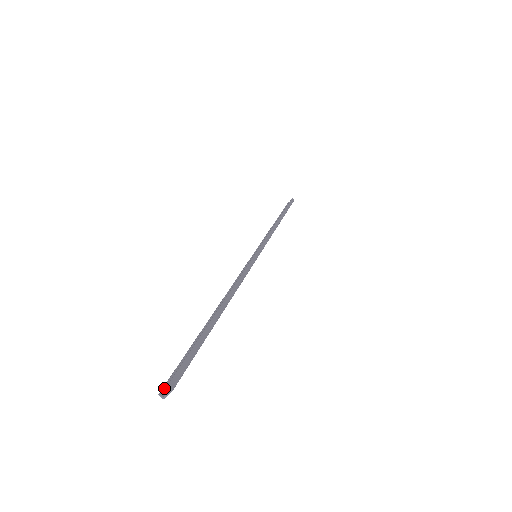
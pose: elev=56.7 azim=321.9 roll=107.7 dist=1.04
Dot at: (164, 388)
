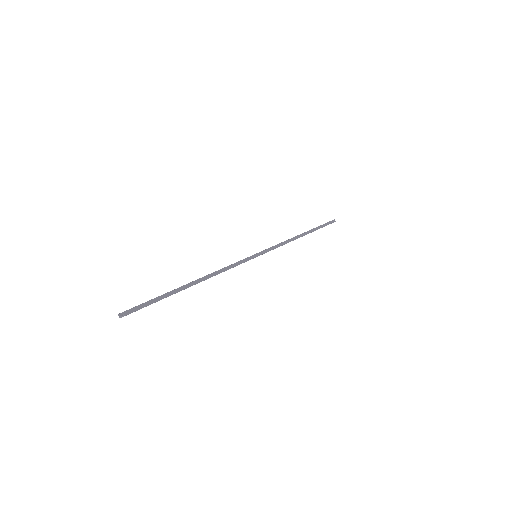
Dot at: occluded
